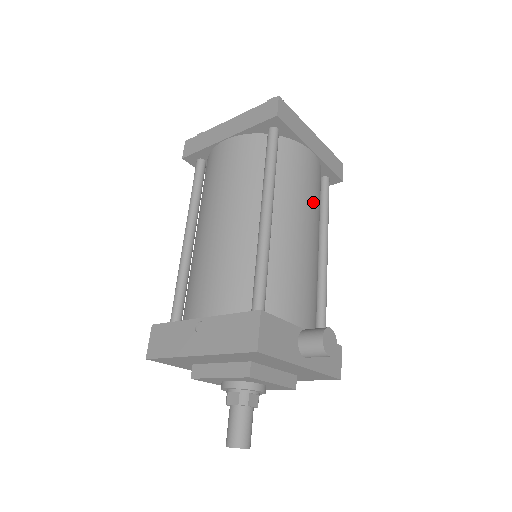
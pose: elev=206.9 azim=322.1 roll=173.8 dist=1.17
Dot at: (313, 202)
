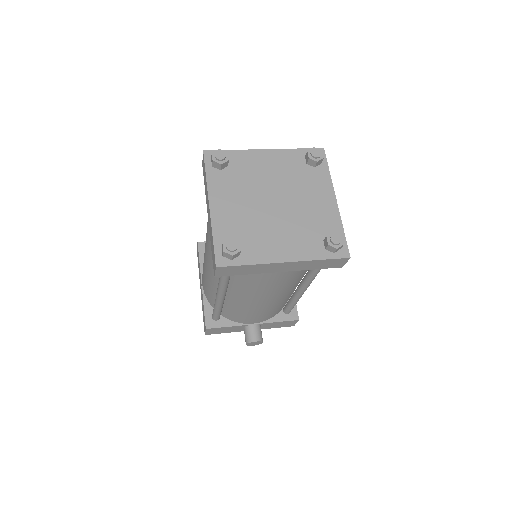
Dot at: (275, 290)
